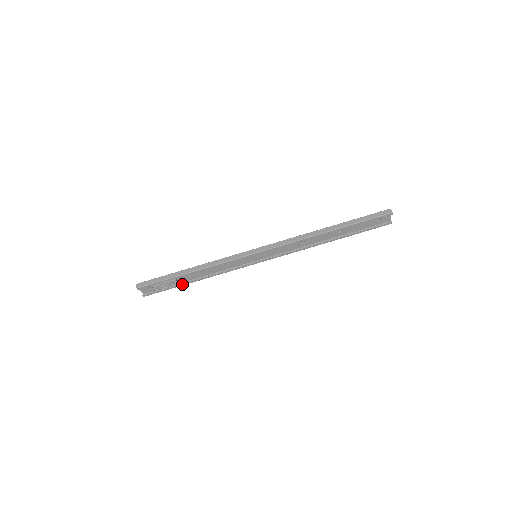
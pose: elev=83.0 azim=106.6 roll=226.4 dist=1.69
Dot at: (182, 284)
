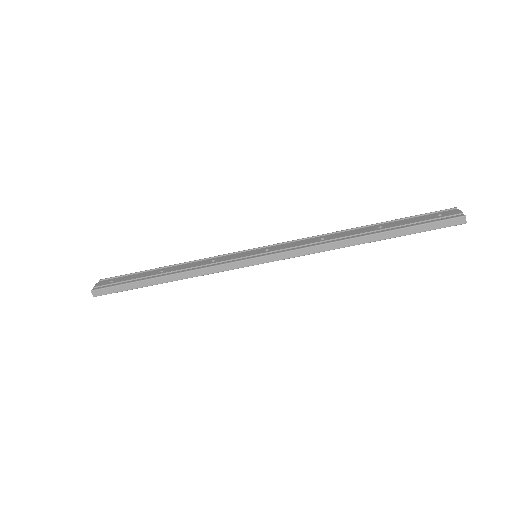
Dot at: occluded
